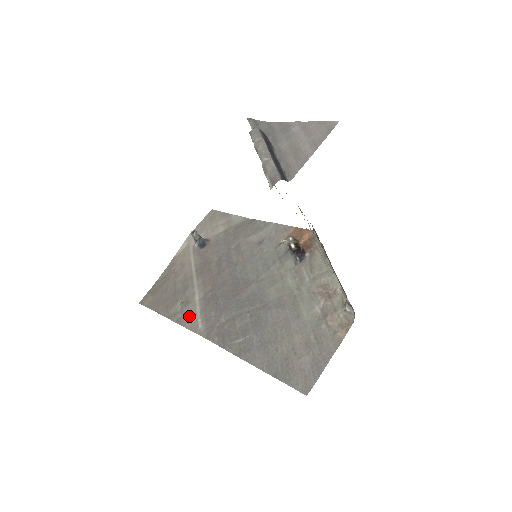
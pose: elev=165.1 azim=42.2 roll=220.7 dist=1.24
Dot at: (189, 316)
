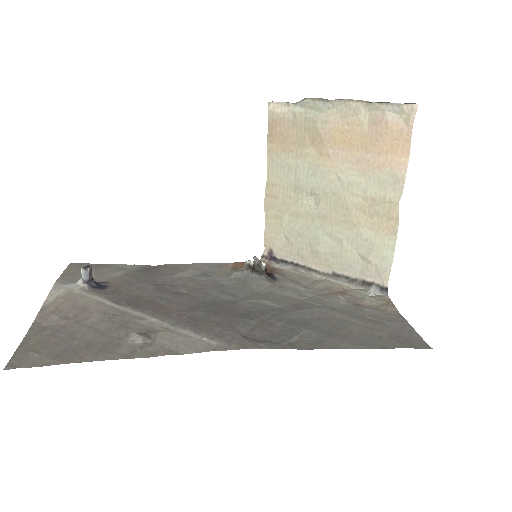
Dot at: (176, 342)
